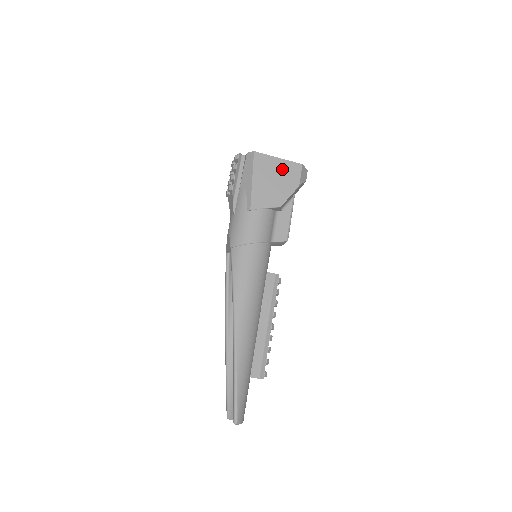
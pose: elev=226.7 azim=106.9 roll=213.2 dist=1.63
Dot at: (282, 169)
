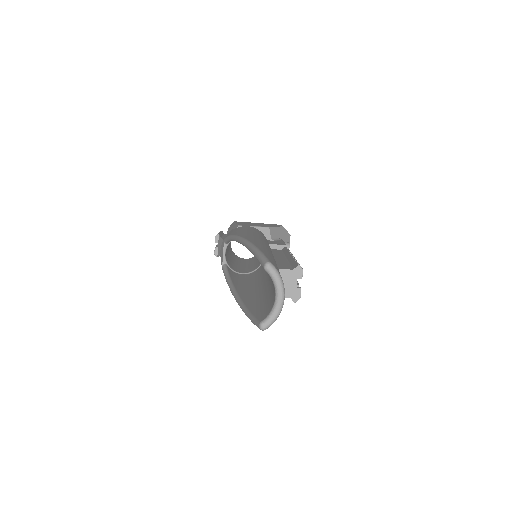
Dot at: occluded
